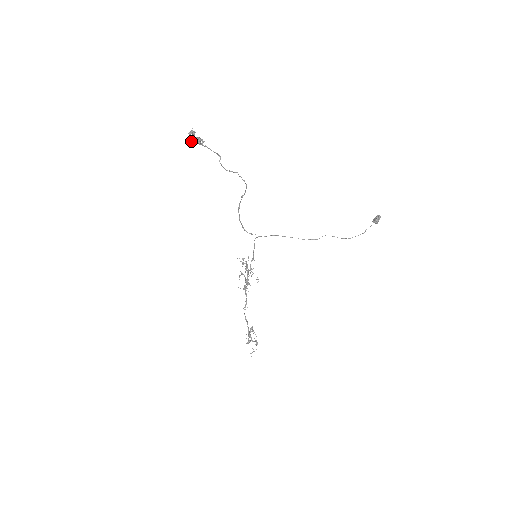
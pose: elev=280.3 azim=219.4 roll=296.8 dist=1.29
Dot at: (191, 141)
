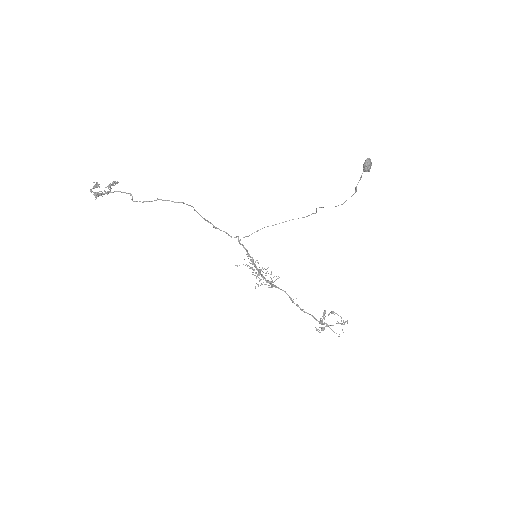
Dot at: (96, 197)
